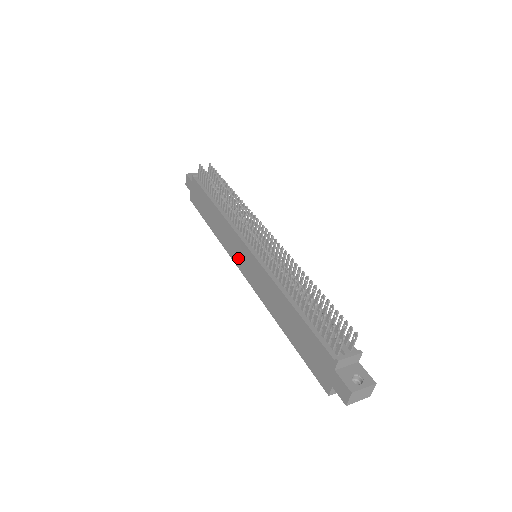
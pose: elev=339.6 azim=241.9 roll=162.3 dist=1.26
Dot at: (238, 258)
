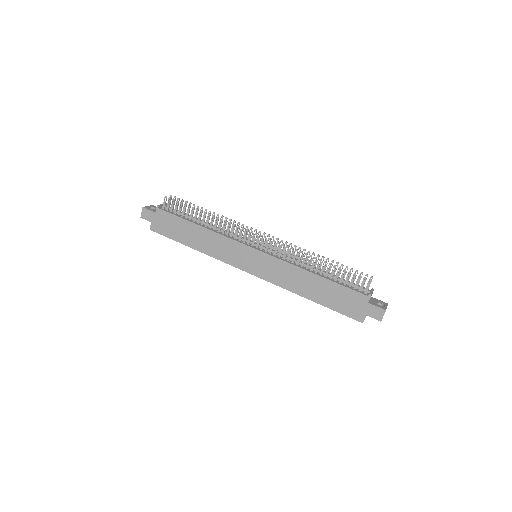
Dot at: (240, 261)
